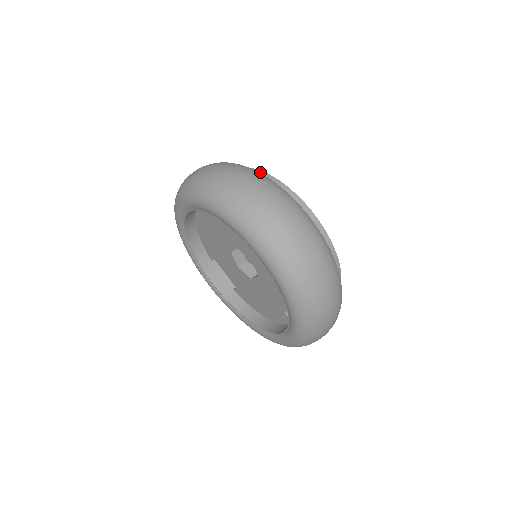
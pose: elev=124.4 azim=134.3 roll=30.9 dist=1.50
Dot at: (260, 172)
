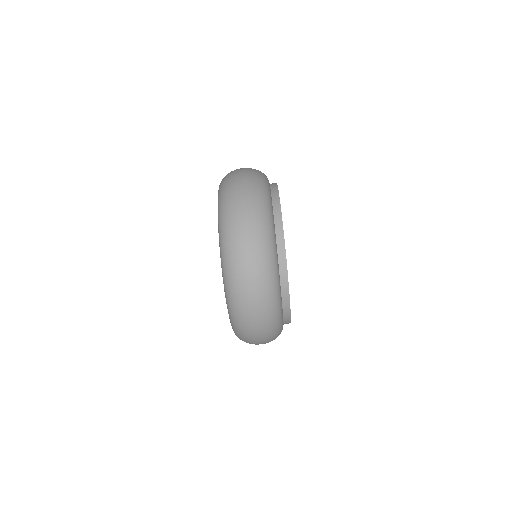
Dot at: (286, 286)
